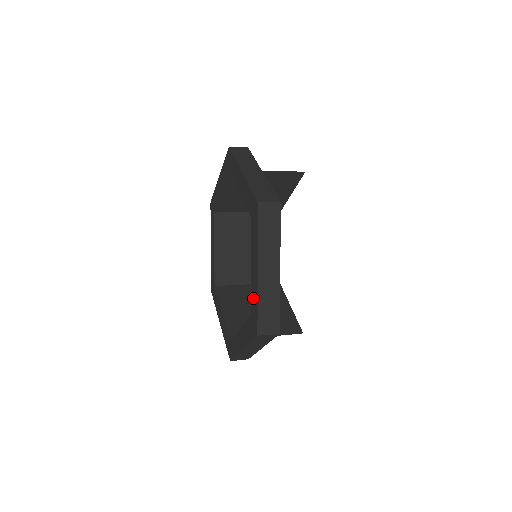
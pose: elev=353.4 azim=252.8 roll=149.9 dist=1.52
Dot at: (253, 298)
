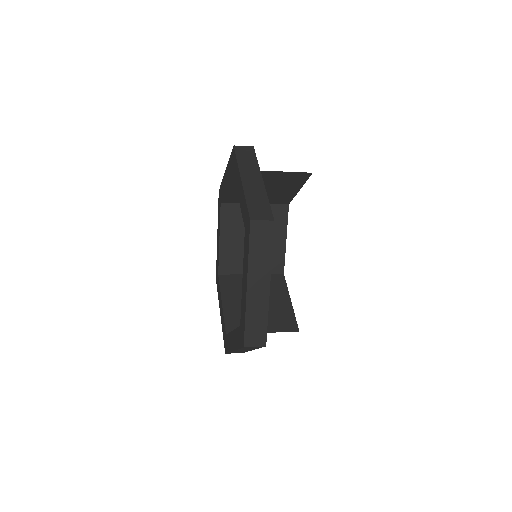
Dot at: (242, 310)
